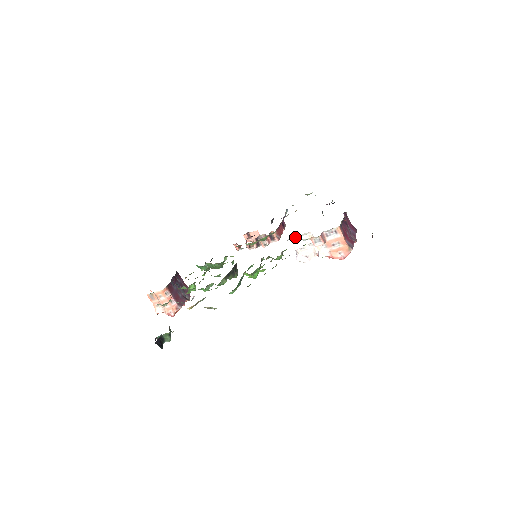
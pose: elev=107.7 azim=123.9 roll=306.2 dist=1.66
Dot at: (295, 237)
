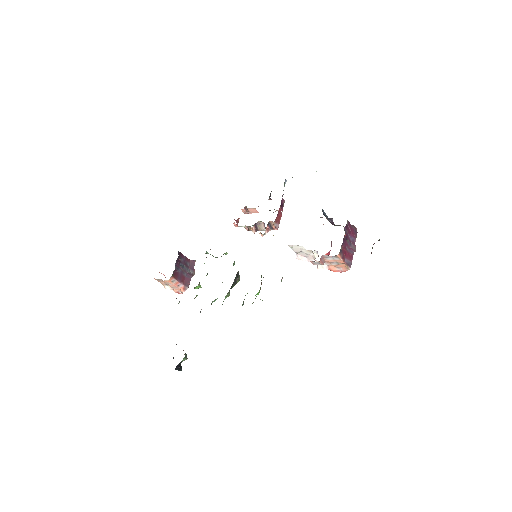
Dot at: occluded
